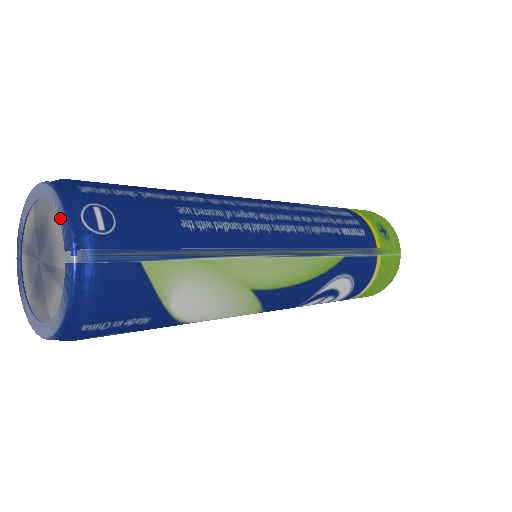
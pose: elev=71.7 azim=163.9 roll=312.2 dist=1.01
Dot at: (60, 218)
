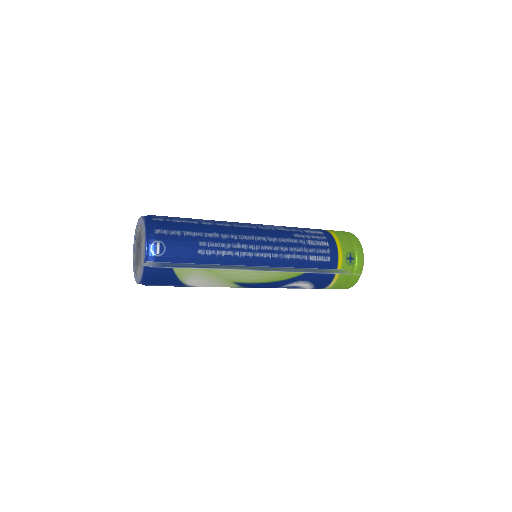
Dot at: (144, 244)
